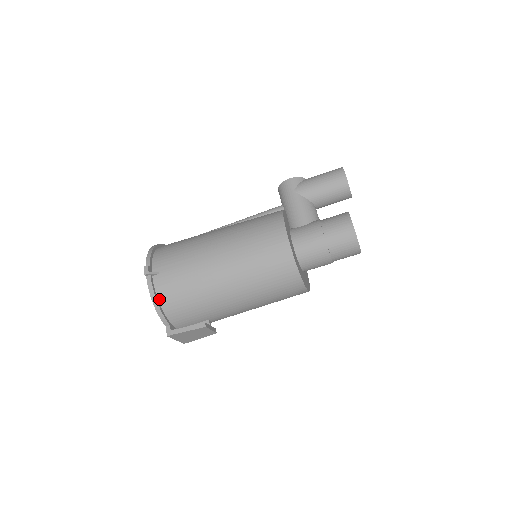
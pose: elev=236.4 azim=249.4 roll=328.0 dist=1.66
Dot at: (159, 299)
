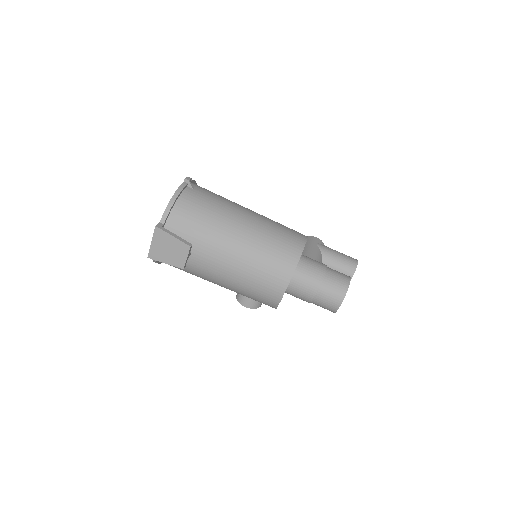
Dot at: (178, 200)
